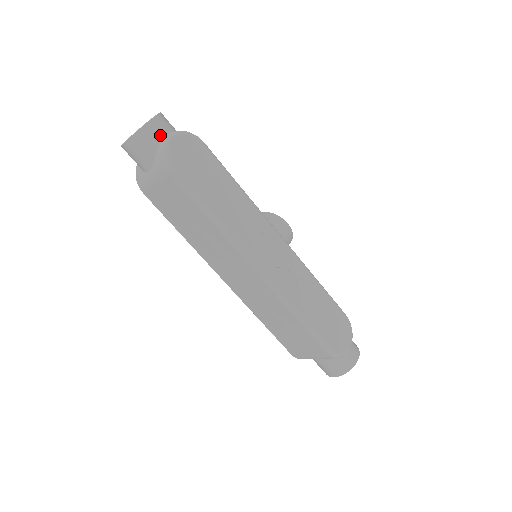
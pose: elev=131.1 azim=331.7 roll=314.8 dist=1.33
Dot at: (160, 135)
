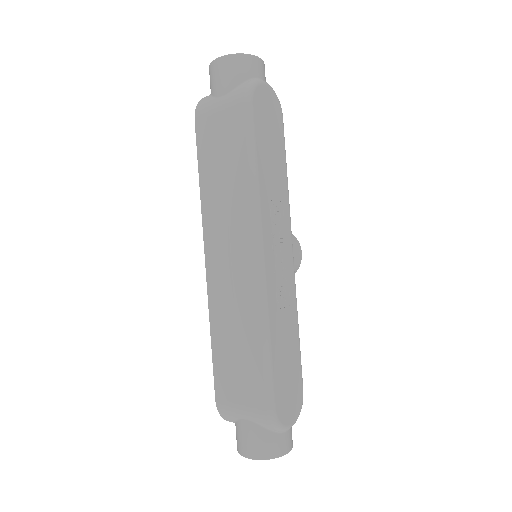
Dot at: (256, 73)
